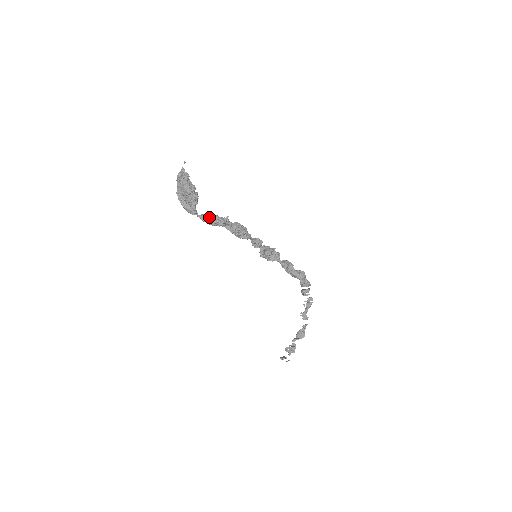
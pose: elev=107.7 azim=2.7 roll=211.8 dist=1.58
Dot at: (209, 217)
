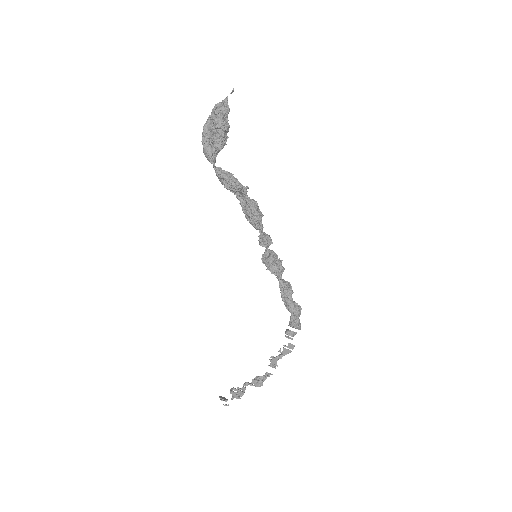
Dot at: (226, 174)
